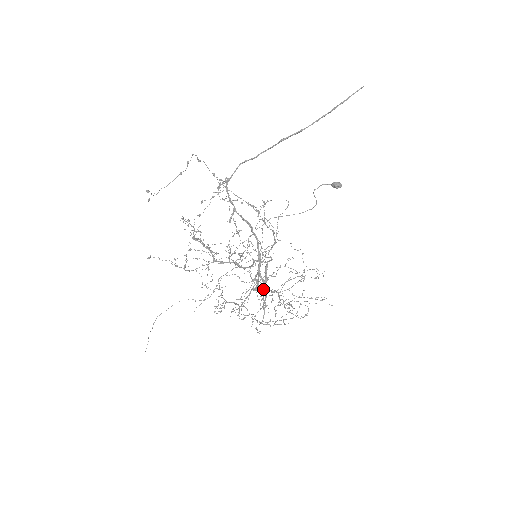
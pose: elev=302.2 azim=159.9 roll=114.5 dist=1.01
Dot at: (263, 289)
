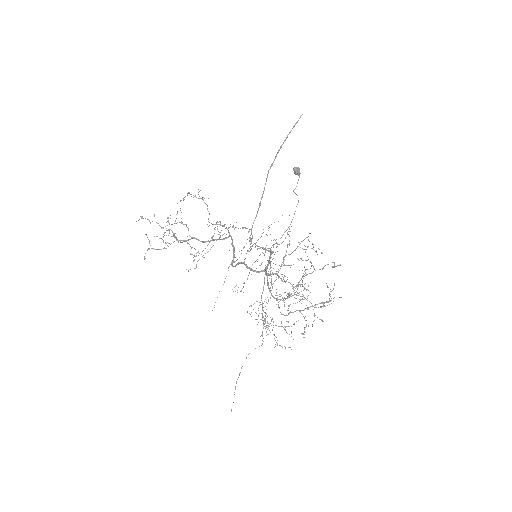
Dot at: (291, 294)
